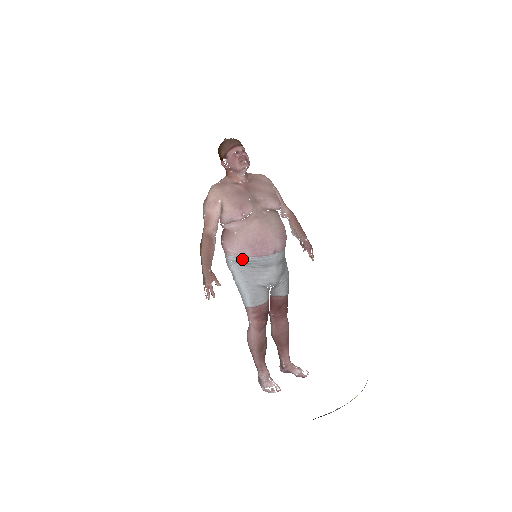
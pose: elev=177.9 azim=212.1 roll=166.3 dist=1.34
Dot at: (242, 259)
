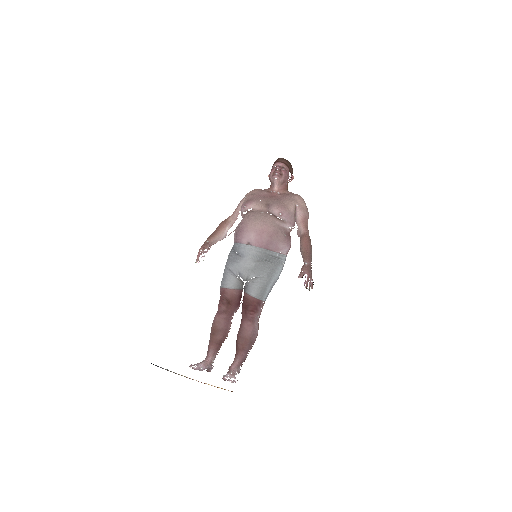
Dot at: (233, 245)
